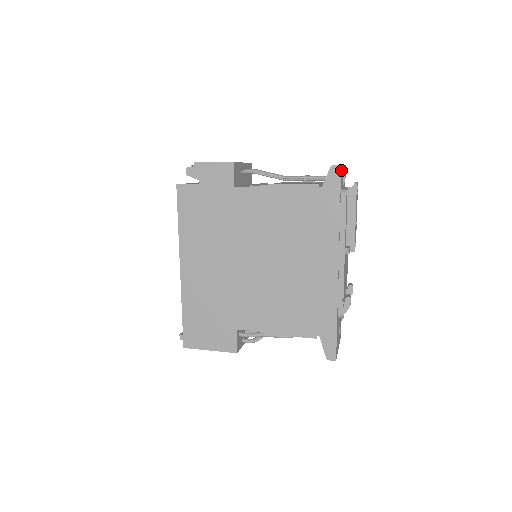
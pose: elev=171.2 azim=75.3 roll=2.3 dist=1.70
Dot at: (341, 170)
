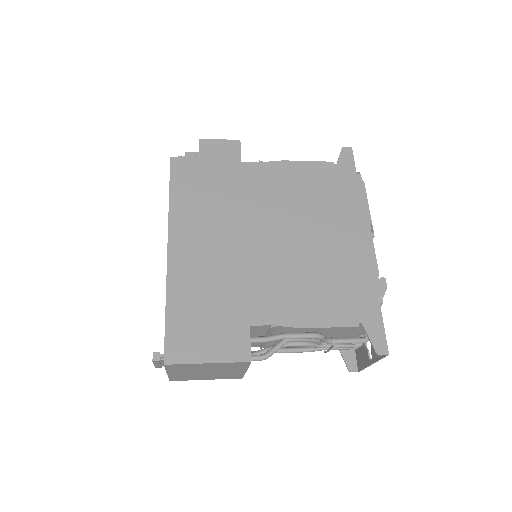
Dot at: occluded
